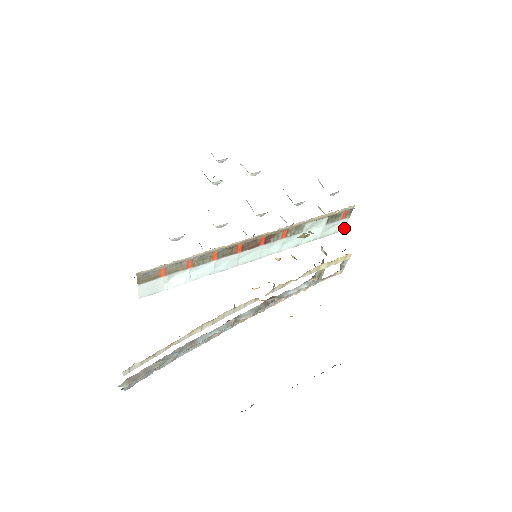
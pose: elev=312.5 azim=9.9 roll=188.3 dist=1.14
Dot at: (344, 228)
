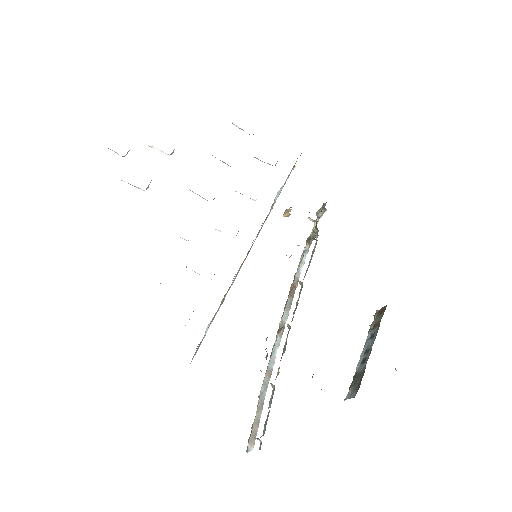
Dot at: occluded
